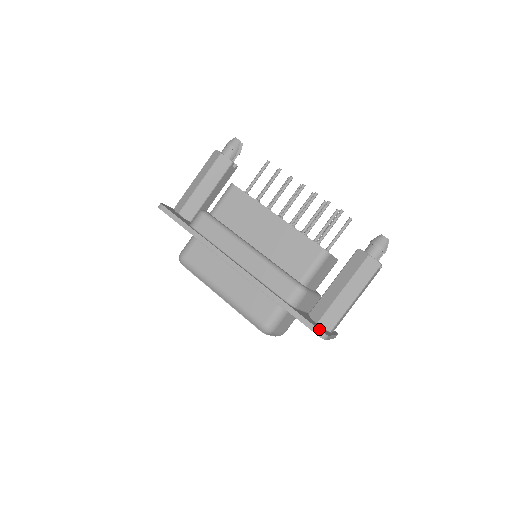
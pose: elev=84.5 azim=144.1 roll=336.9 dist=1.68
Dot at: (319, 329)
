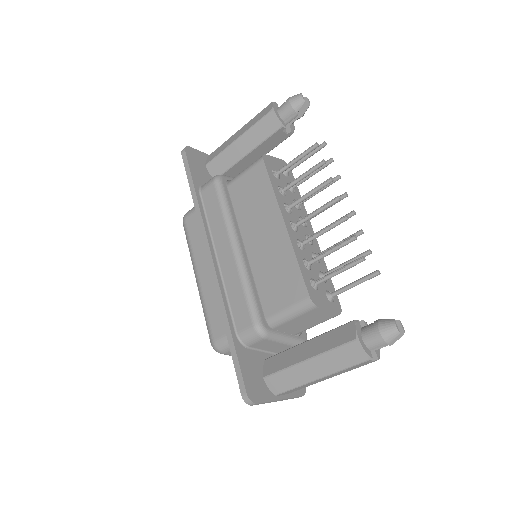
Dot at: (247, 390)
